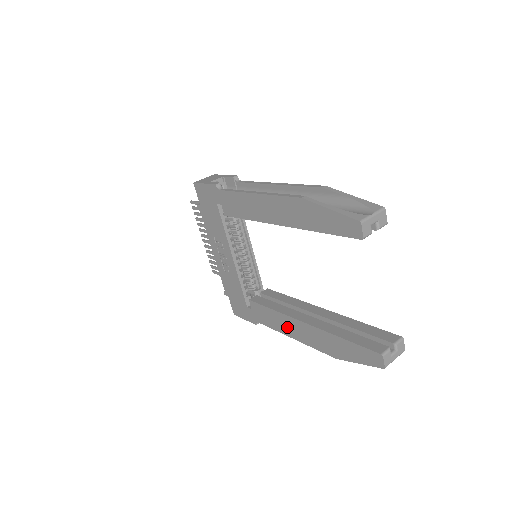
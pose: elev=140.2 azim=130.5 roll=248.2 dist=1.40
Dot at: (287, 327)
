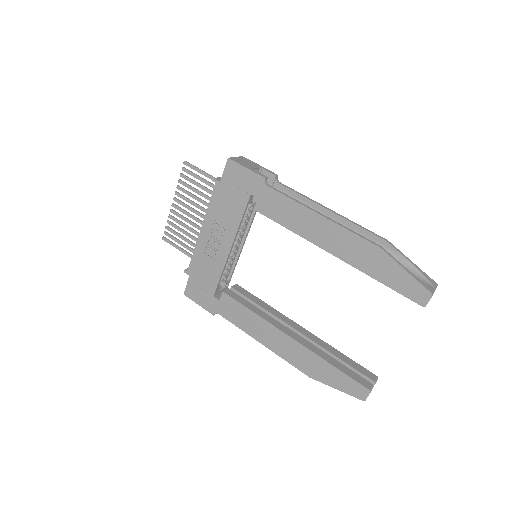
Dot at: (263, 333)
